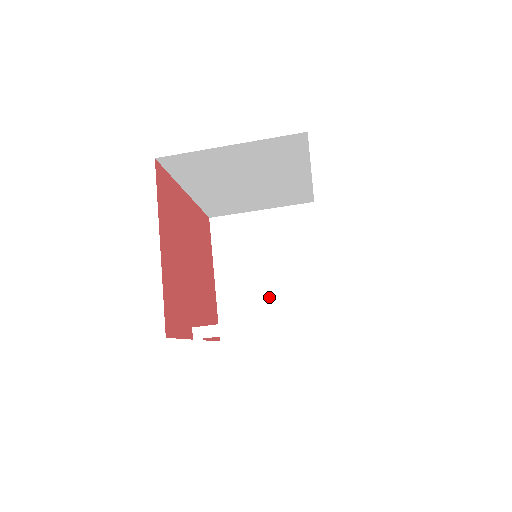
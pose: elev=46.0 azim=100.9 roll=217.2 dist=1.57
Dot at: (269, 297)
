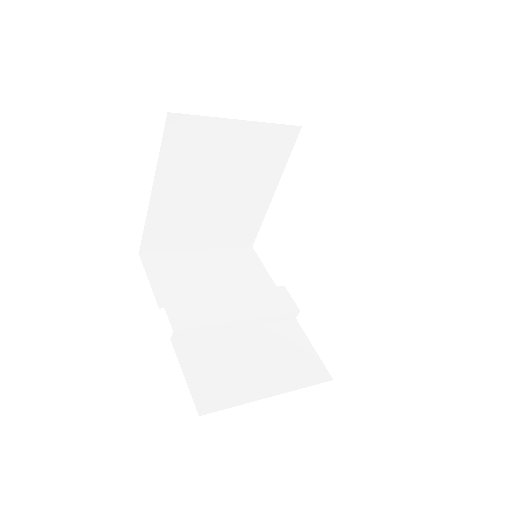
Dot at: (208, 218)
